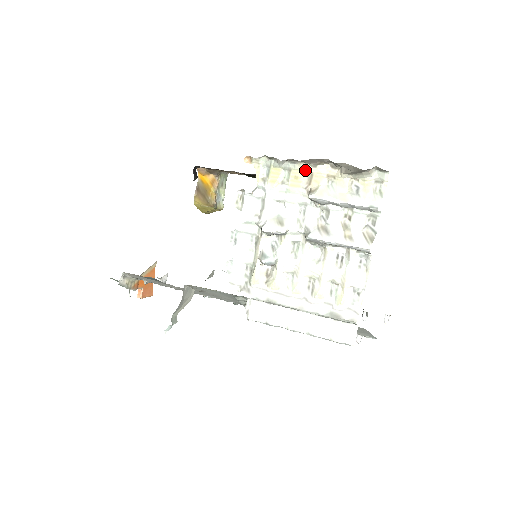
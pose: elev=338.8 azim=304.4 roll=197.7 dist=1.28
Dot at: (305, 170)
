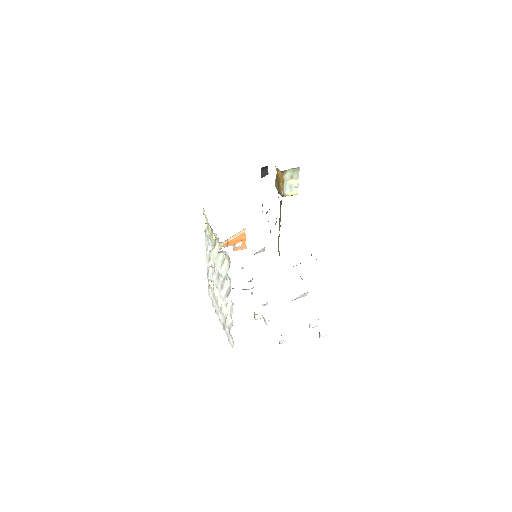
Dot at: occluded
